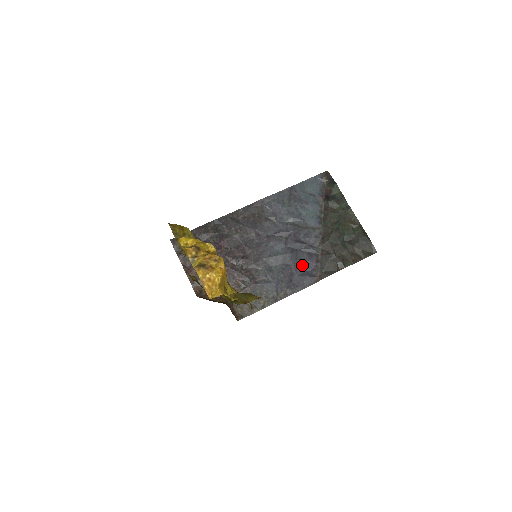
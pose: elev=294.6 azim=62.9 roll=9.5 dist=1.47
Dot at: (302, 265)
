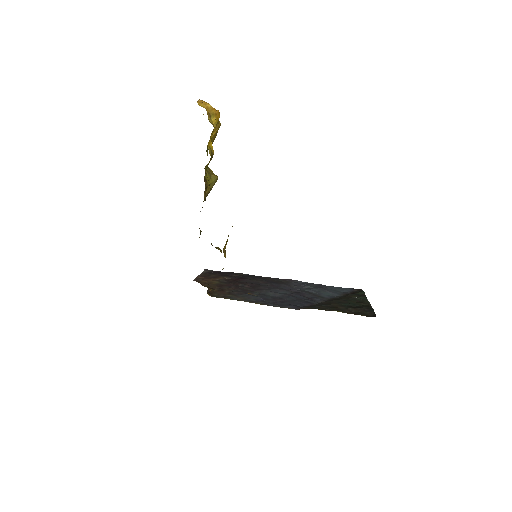
Dot at: (295, 302)
